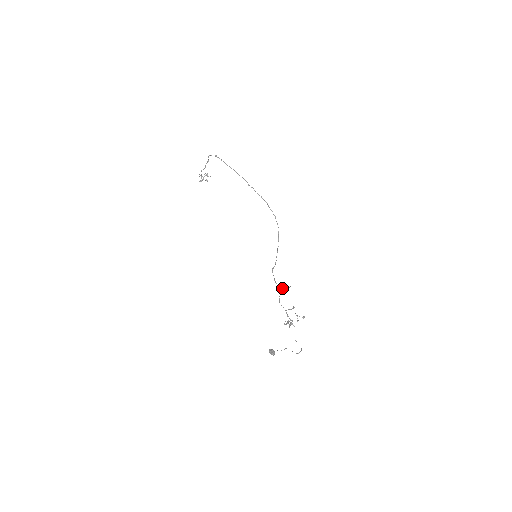
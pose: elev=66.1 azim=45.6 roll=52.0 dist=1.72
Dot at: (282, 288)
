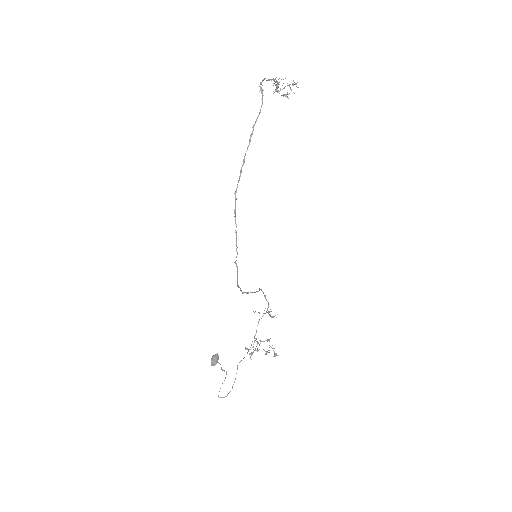
Dot at: (265, 313)
